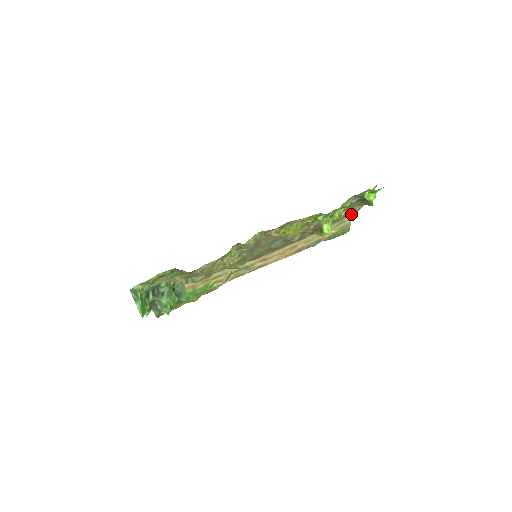
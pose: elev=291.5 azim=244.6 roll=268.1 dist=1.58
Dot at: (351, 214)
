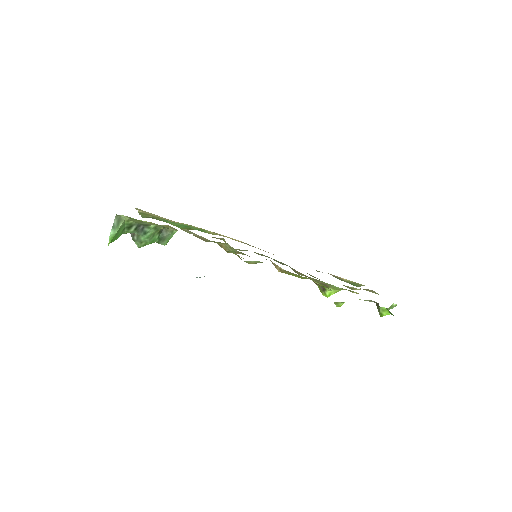
Dot at: occluded
